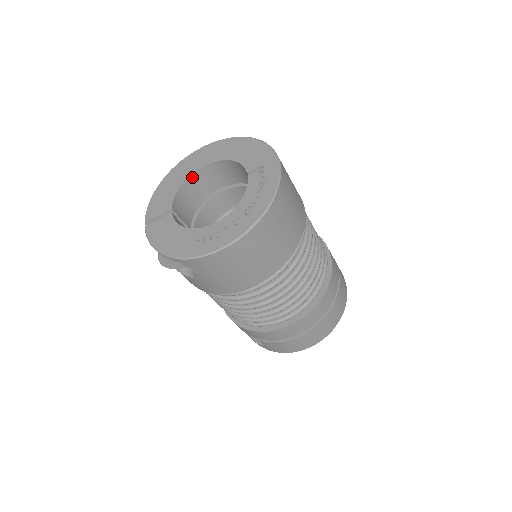
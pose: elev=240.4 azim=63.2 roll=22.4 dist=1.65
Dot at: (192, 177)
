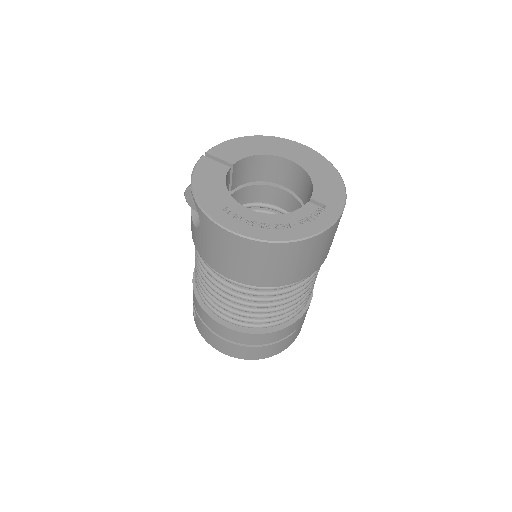
Dot at: (272, 157)
